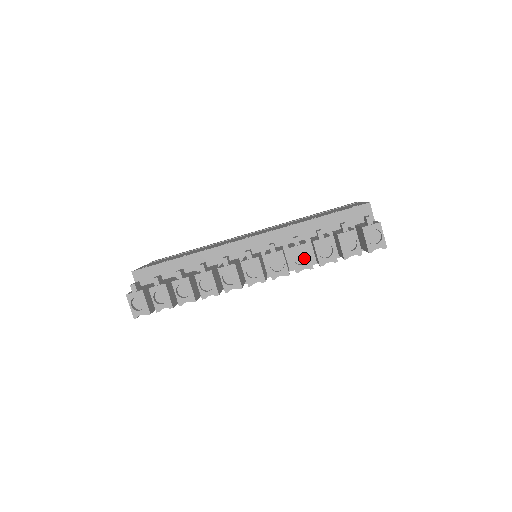
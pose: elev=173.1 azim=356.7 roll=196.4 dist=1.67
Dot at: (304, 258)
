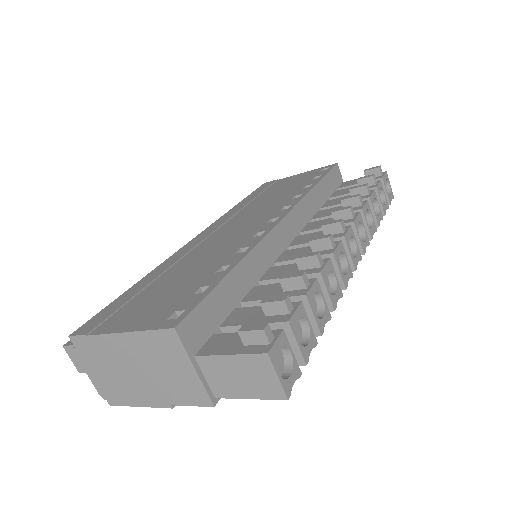
Dot at: occluded
